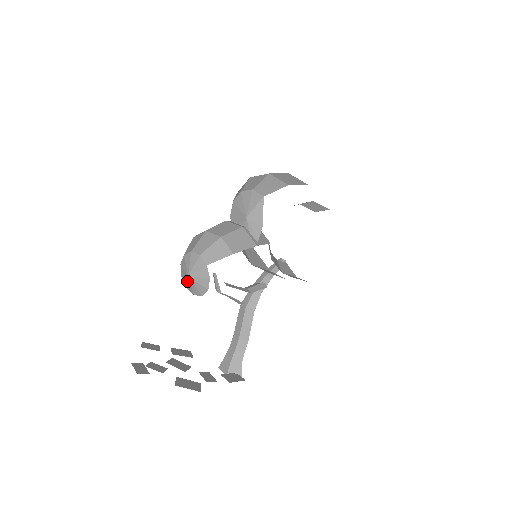
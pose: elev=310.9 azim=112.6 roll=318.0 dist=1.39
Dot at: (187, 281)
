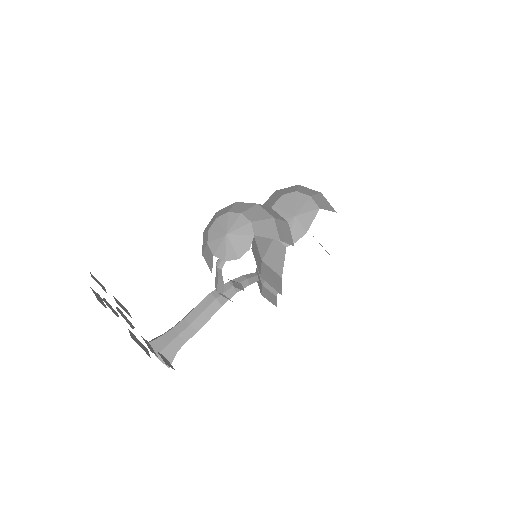
Dot at: (218, 238)
